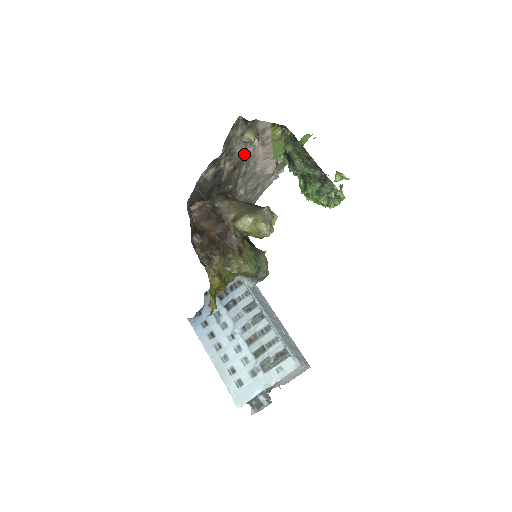
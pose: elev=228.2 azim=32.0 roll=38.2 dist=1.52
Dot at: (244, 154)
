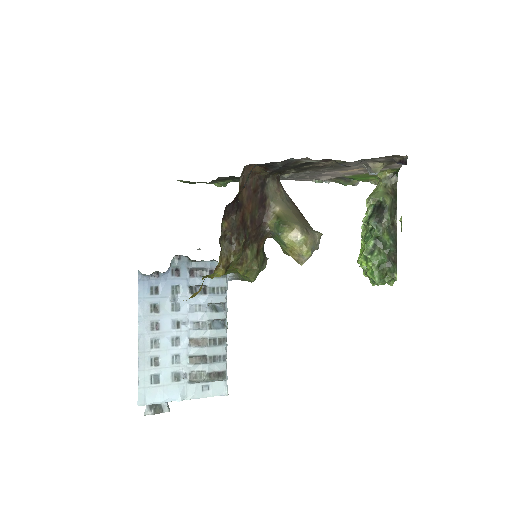
Dot at: (346, 165)
